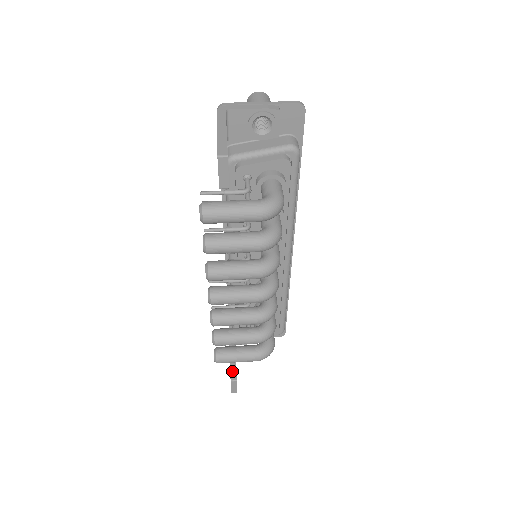
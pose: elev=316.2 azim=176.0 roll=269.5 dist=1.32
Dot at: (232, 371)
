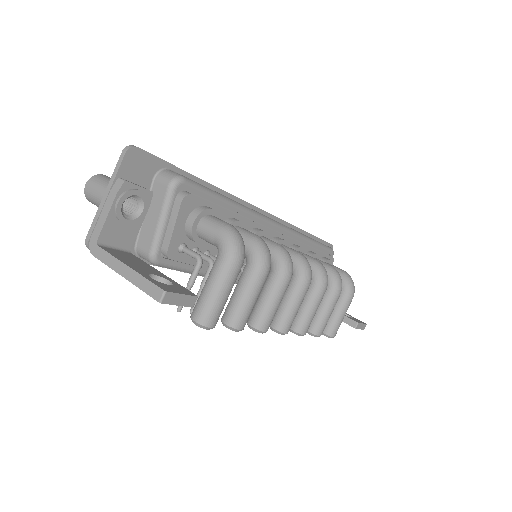
Dot at: (346, 322)
